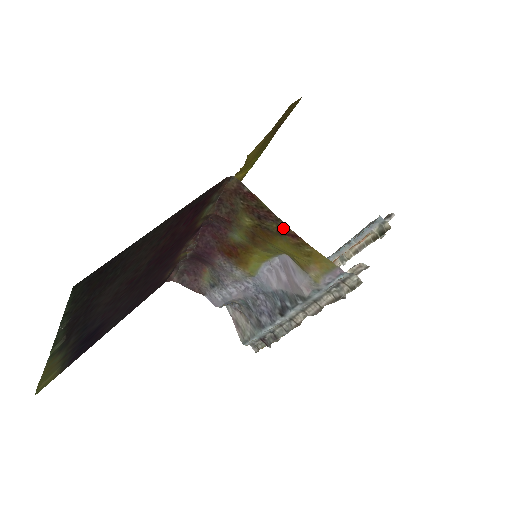
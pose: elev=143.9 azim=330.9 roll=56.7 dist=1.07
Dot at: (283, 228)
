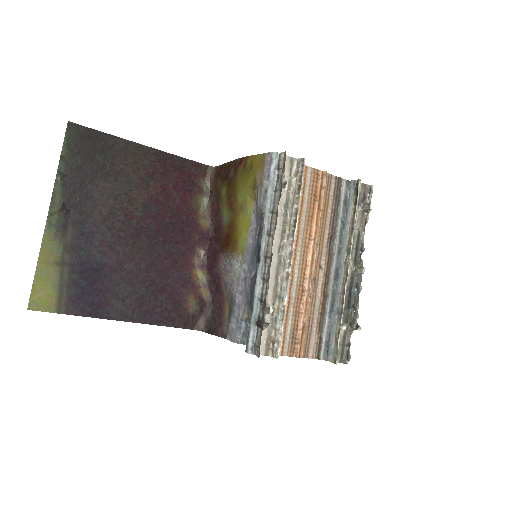
Dot at: (236, 165)
